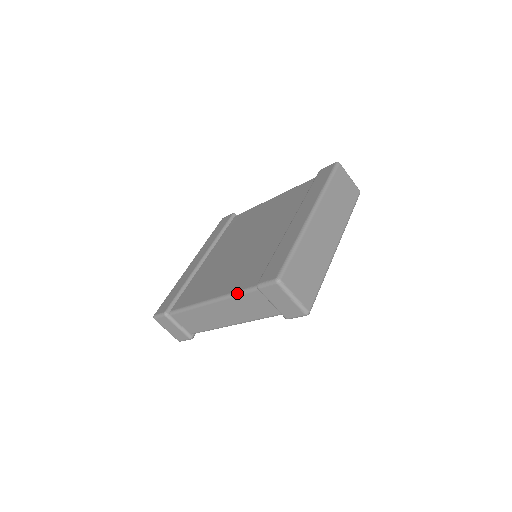
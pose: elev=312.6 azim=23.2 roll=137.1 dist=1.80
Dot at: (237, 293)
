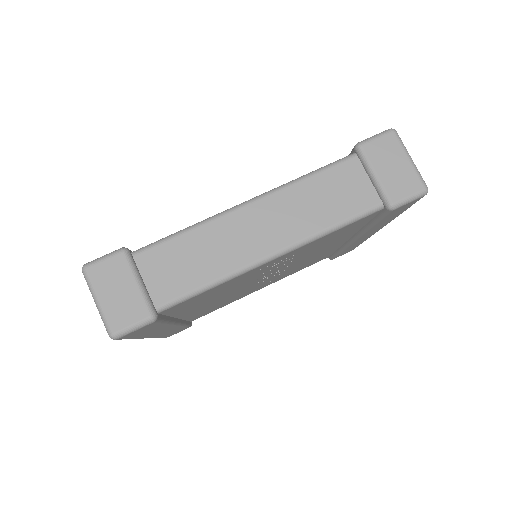
Dot at: (311, 172)
